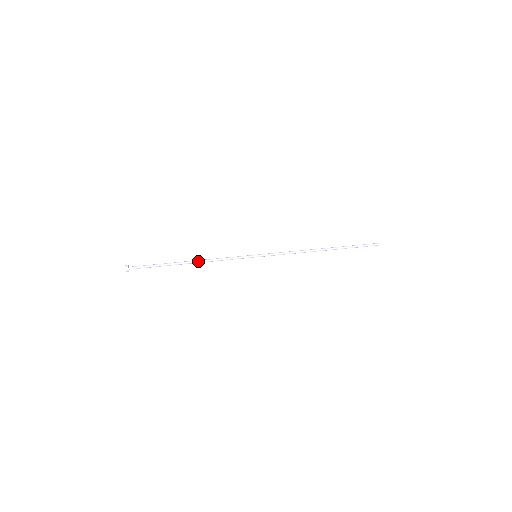
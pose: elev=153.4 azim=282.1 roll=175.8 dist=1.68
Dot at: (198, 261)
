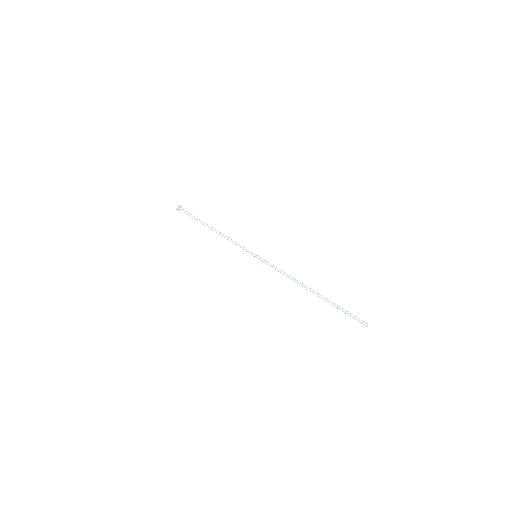
Dot at: (218, 231)
